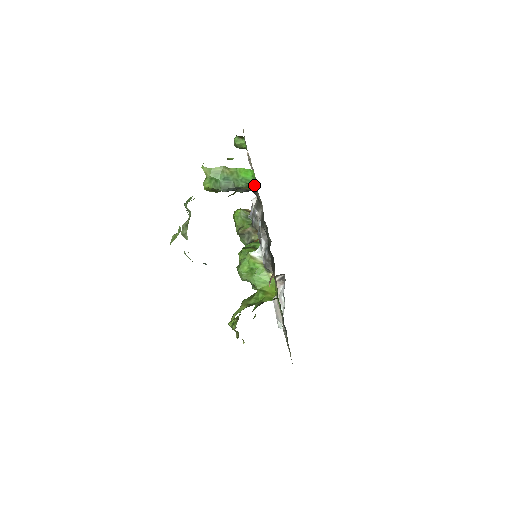
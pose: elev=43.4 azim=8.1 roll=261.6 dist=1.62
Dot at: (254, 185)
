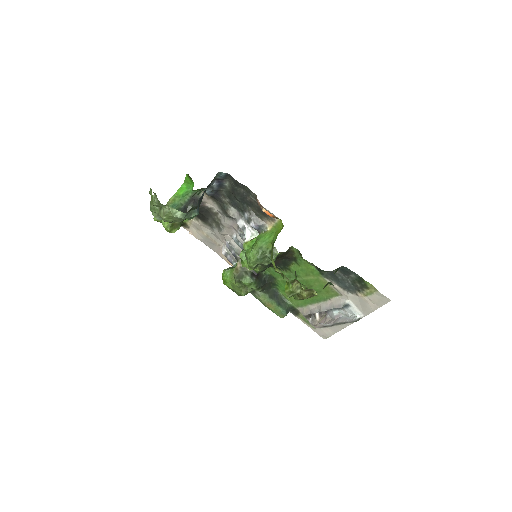
Dot at: (192, 189)
